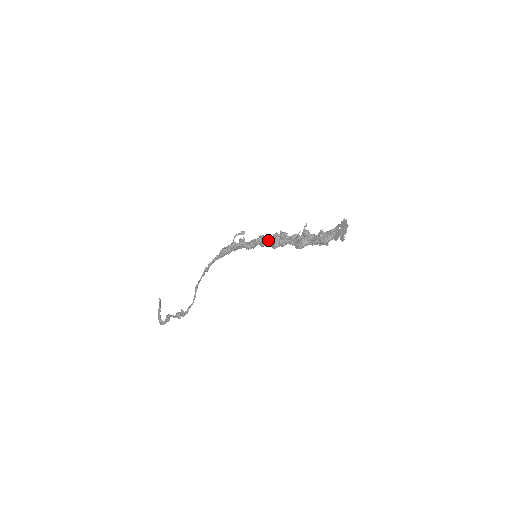
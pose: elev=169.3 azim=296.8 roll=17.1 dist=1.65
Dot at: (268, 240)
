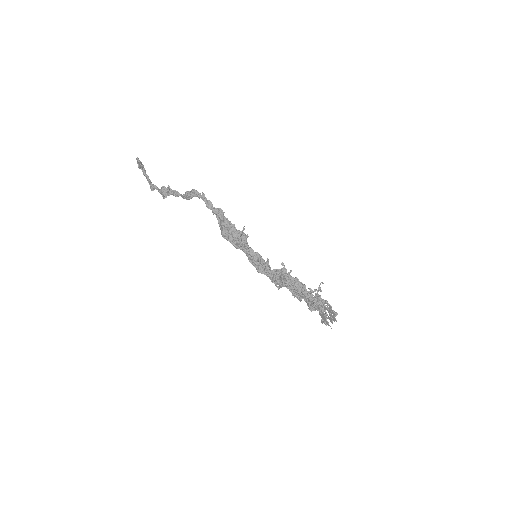
Dot at: occluded
